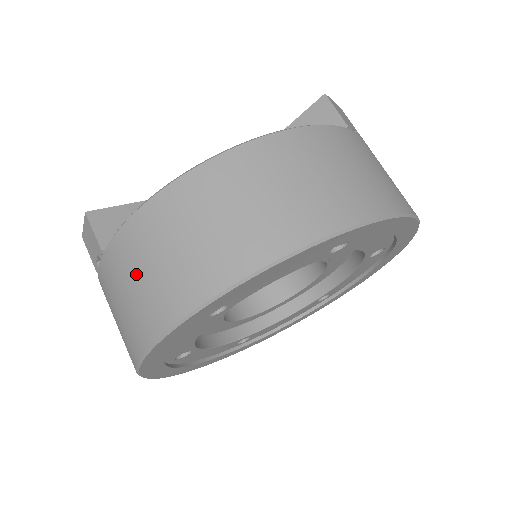
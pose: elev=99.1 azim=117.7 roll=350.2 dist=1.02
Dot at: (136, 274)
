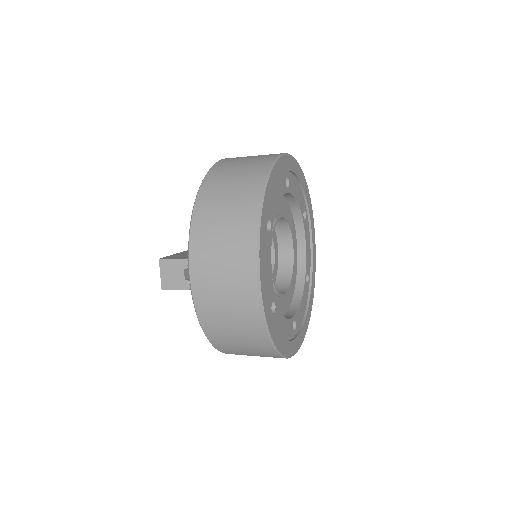
Dot at: (218, 231)
